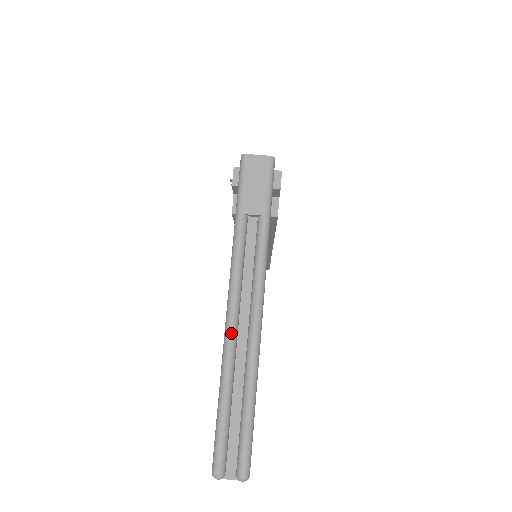
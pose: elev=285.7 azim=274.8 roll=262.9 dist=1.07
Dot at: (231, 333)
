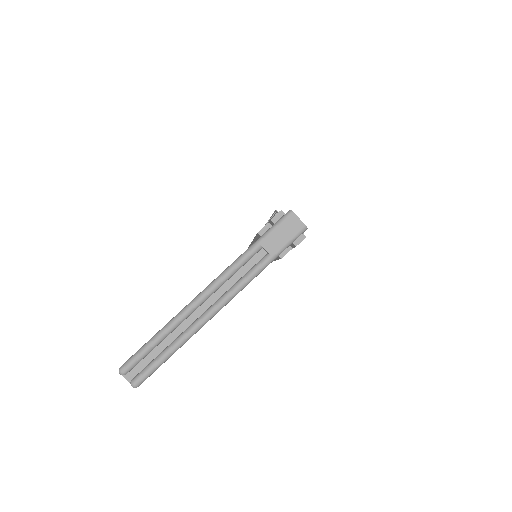
Dot at: (195, 304)
